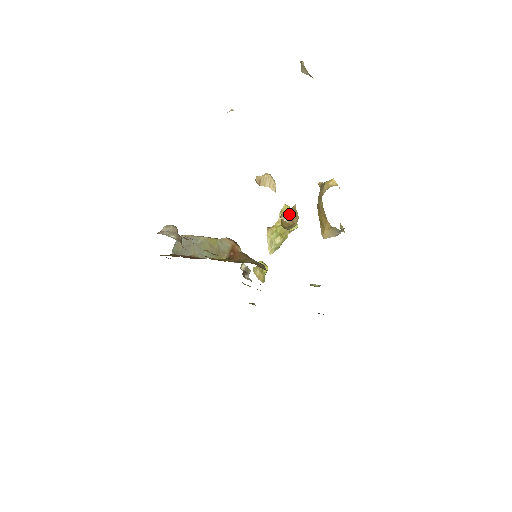
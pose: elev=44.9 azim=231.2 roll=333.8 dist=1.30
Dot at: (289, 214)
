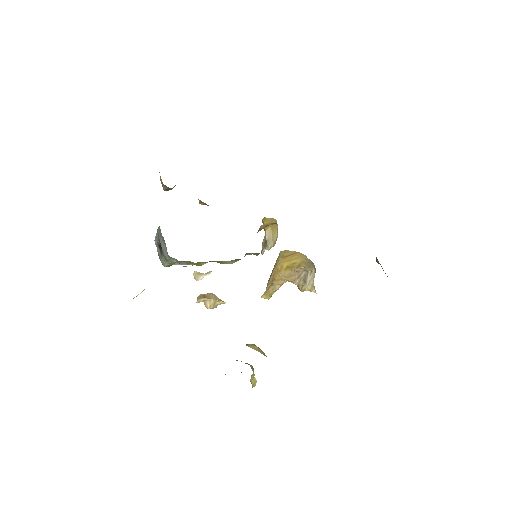
Dot at: occluded
